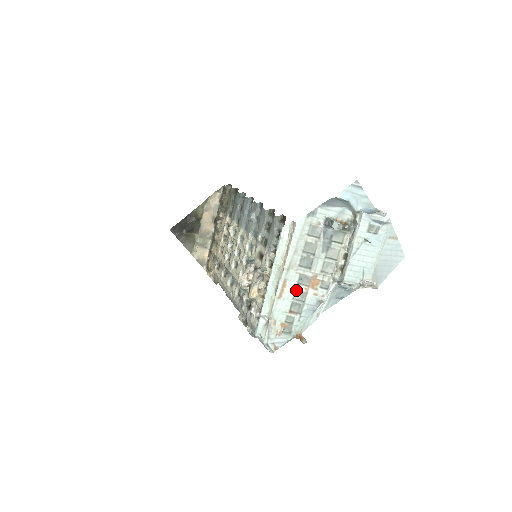
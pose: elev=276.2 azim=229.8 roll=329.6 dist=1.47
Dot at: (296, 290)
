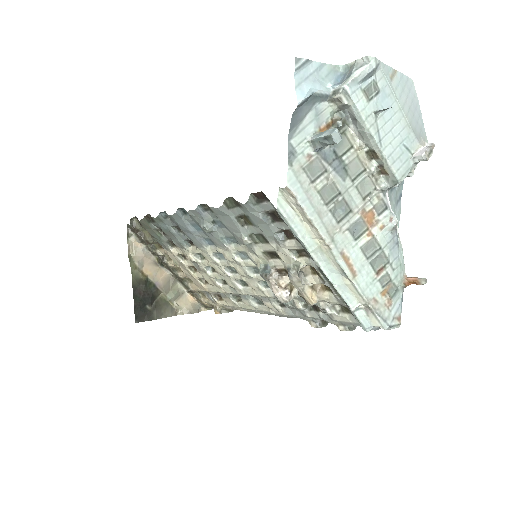
Dot at: (361, 248)
